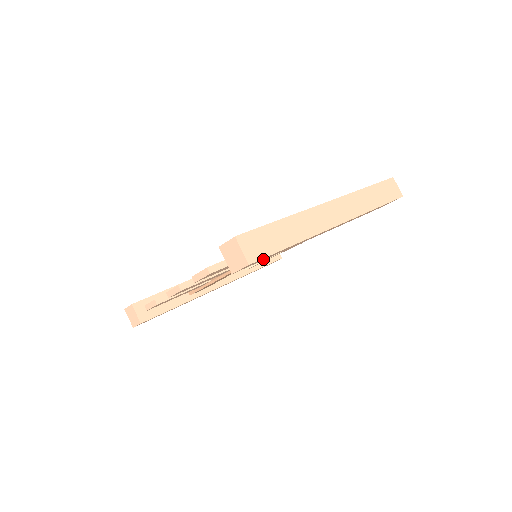
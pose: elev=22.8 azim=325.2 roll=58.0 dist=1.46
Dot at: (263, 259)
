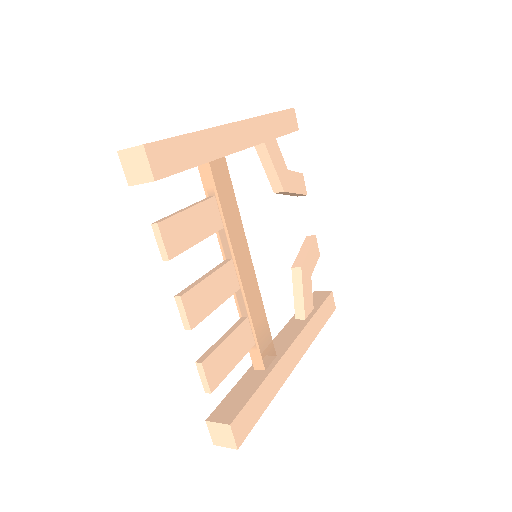
Dot at: (176, 159)
